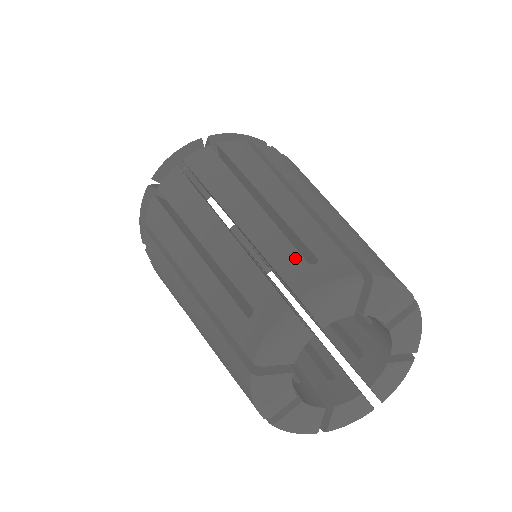
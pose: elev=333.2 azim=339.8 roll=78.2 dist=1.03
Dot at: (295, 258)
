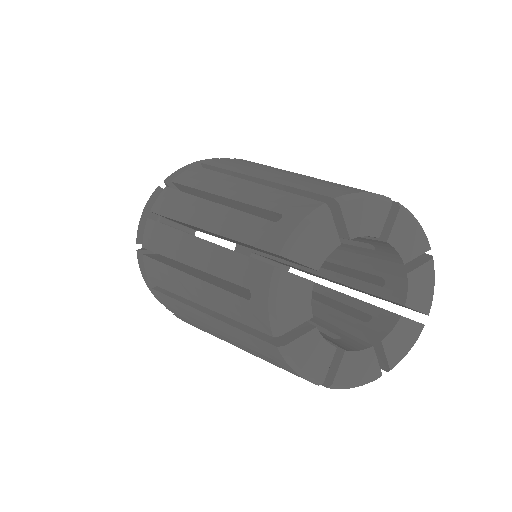
Dot at: (262, 225)
